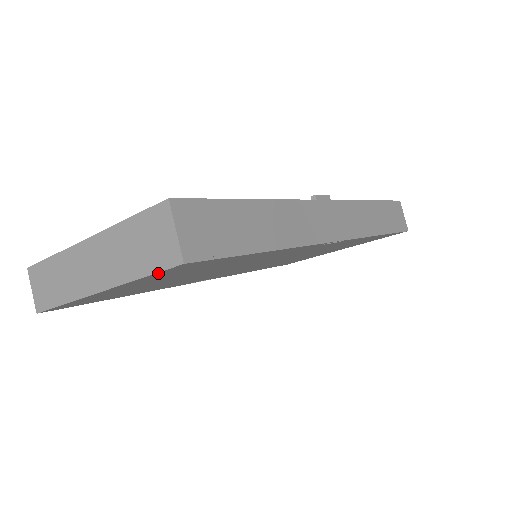
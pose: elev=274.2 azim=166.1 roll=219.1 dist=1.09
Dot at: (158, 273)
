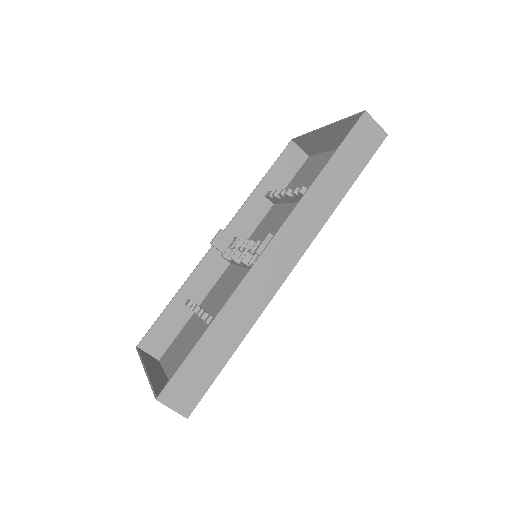
Dot at: occluded
